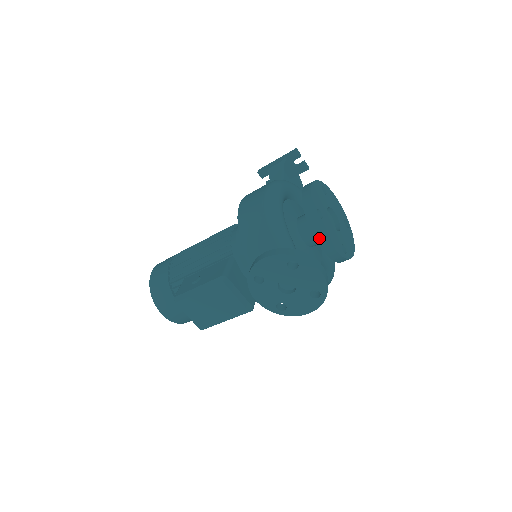
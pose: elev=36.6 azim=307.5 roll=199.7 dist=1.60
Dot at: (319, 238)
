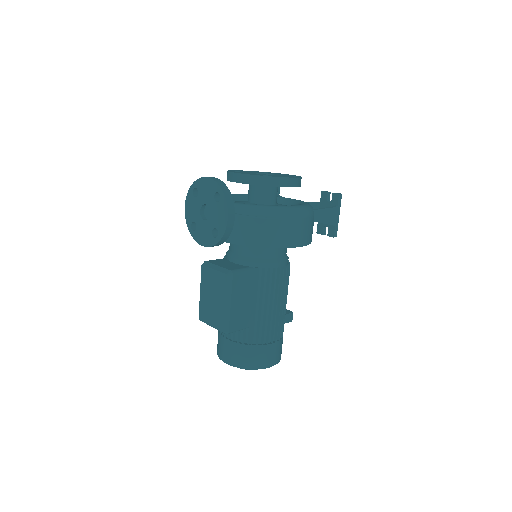
Dot at: (231, 178)
